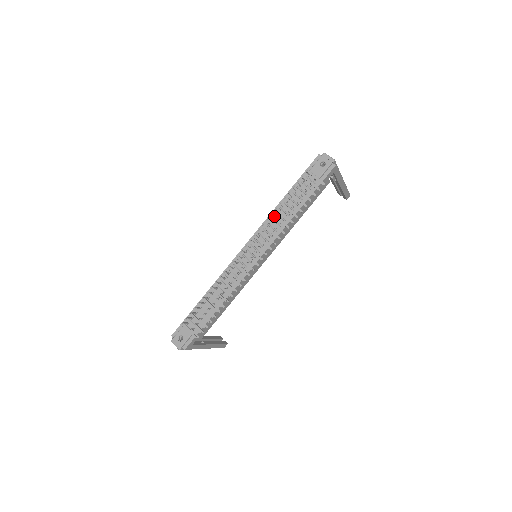
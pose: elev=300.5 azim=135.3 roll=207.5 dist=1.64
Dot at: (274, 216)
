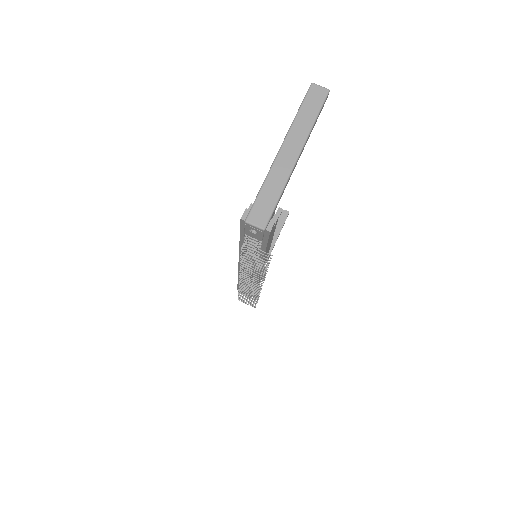
Dot at: occluded
